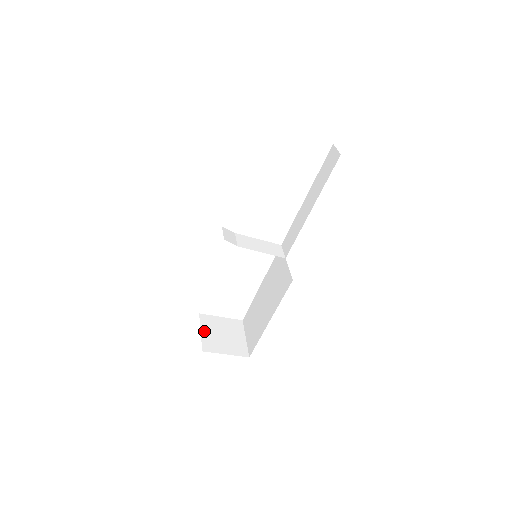
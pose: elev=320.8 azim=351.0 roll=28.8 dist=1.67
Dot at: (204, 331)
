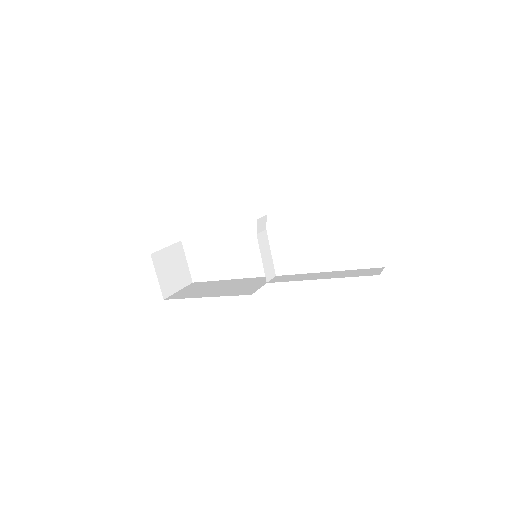
Dot at: (168, 250)
